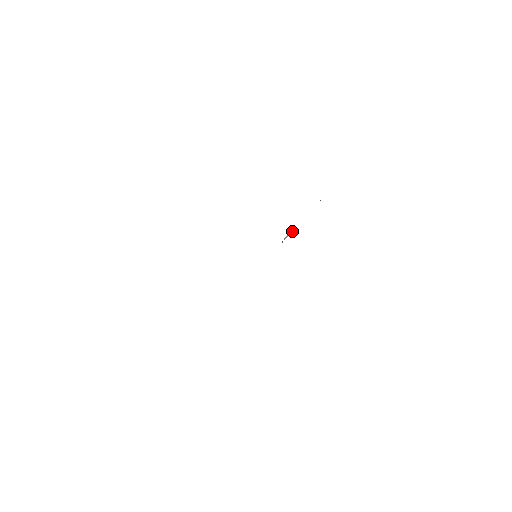
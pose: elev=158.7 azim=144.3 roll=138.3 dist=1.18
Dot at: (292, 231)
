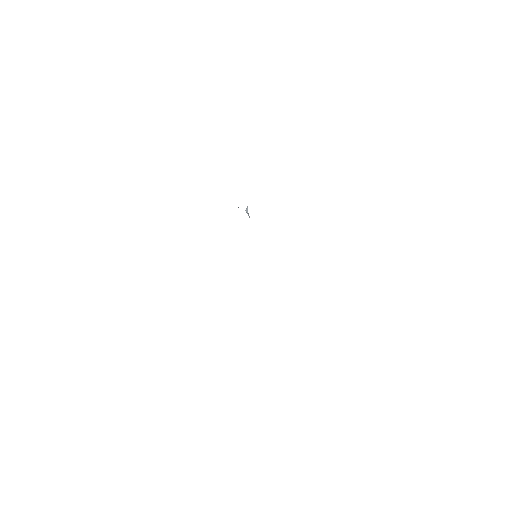
Dot at: (246, 210)
